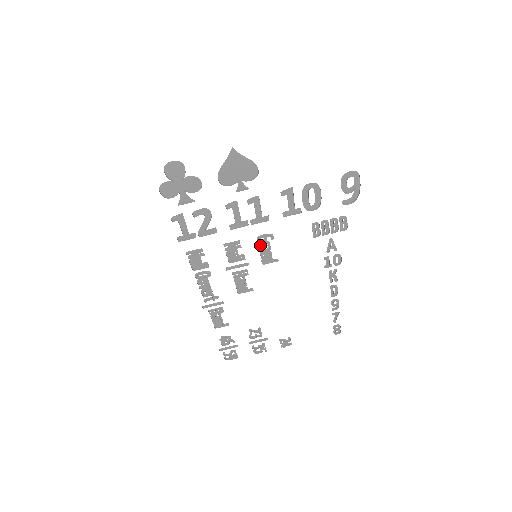
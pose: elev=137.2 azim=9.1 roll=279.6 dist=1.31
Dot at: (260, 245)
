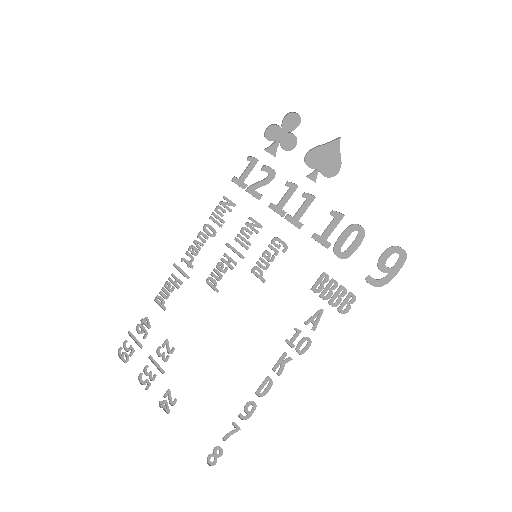
Dot at: (270, 247)
